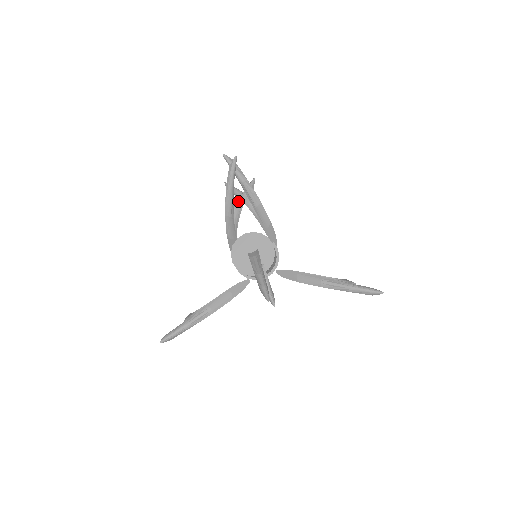
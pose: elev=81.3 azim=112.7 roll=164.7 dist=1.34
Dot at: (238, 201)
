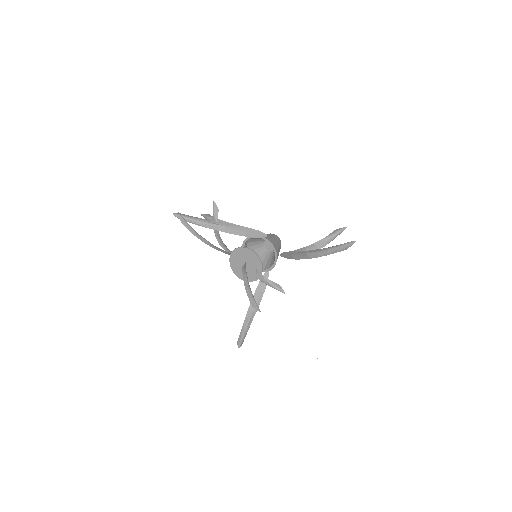
Dot at: occluded
